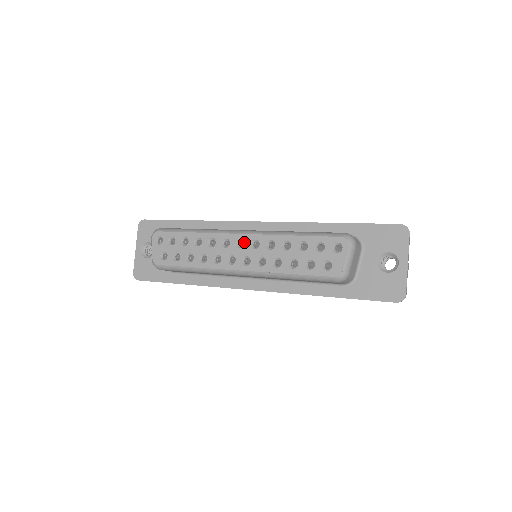
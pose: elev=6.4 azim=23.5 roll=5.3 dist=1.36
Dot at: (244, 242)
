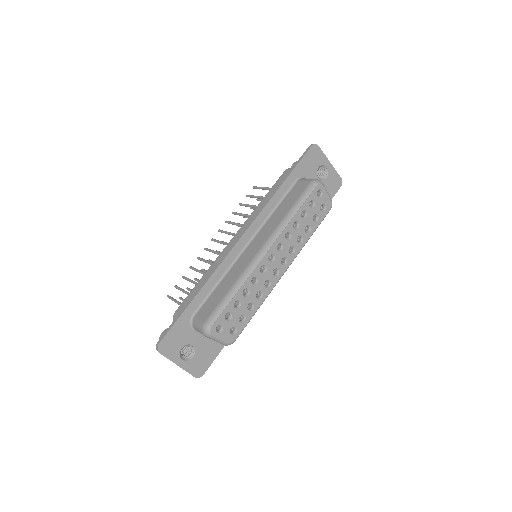
Dot at: (273, 254)
